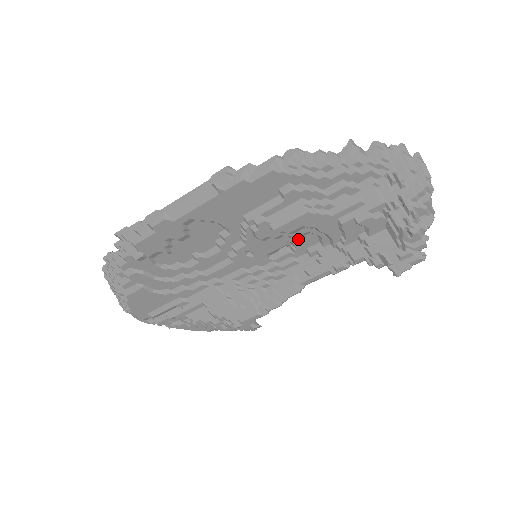
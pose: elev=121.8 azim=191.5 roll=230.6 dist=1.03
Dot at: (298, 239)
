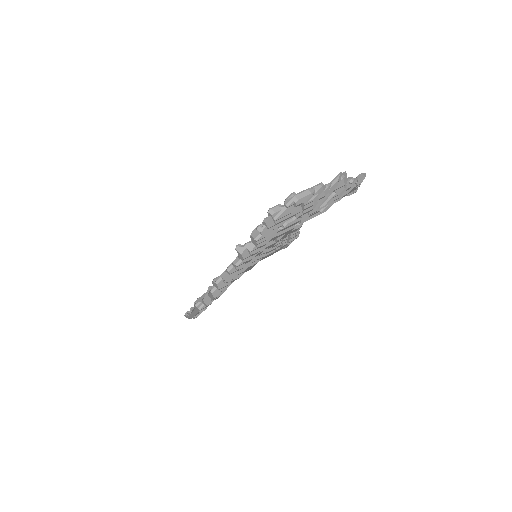
Dot at: occluded
